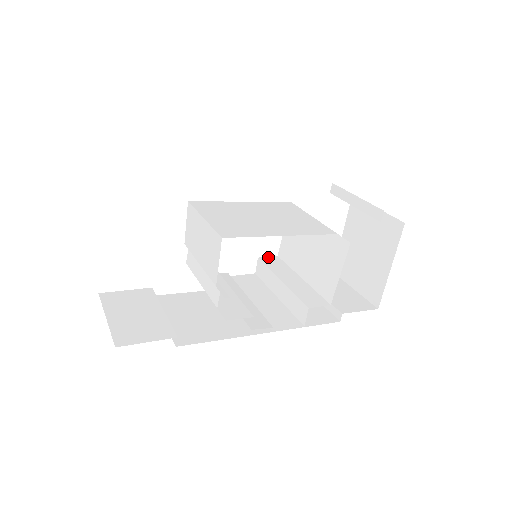
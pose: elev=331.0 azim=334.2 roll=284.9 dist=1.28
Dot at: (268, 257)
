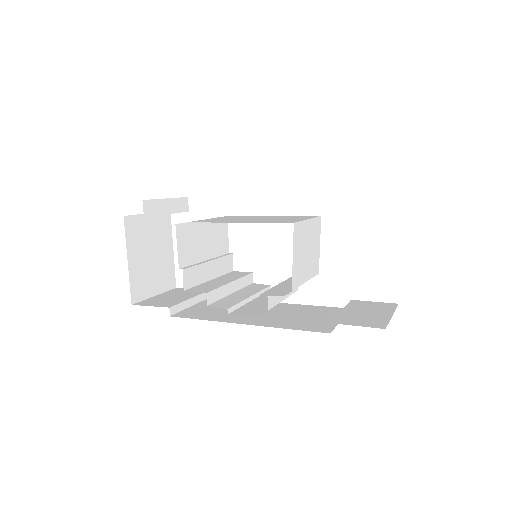
Dot at: occluded
